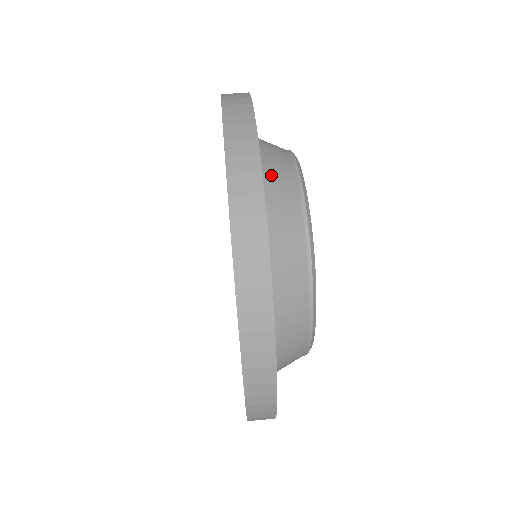
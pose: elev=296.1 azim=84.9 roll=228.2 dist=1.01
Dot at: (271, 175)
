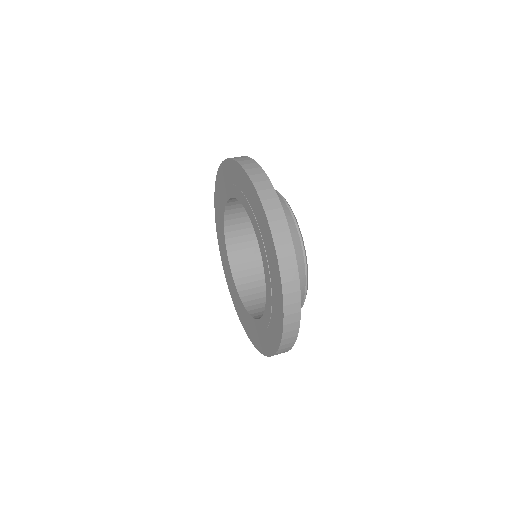
Dot at: occluded
